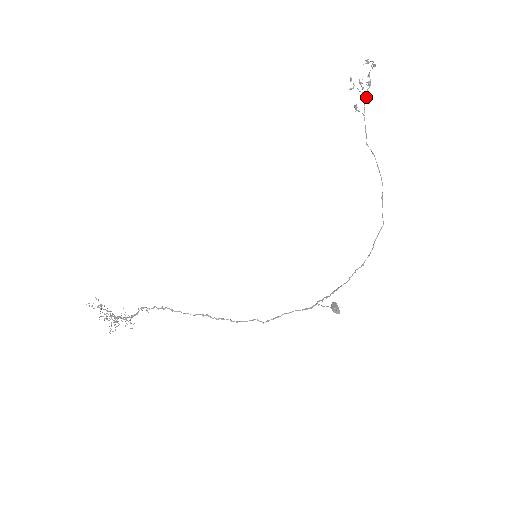
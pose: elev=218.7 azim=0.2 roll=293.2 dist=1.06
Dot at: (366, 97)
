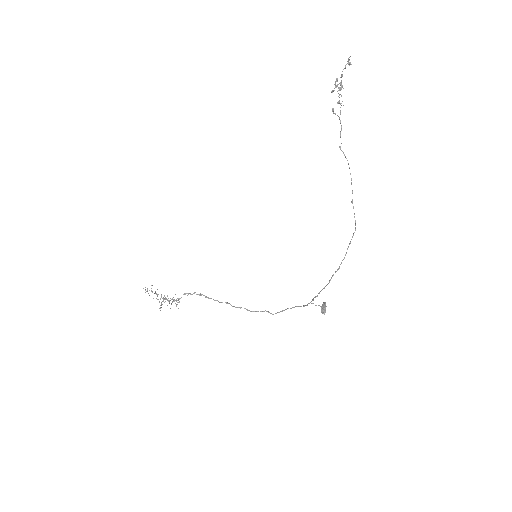
Dot at: occluded
